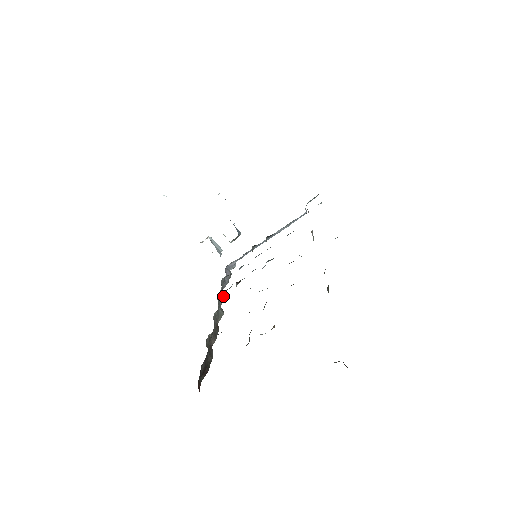
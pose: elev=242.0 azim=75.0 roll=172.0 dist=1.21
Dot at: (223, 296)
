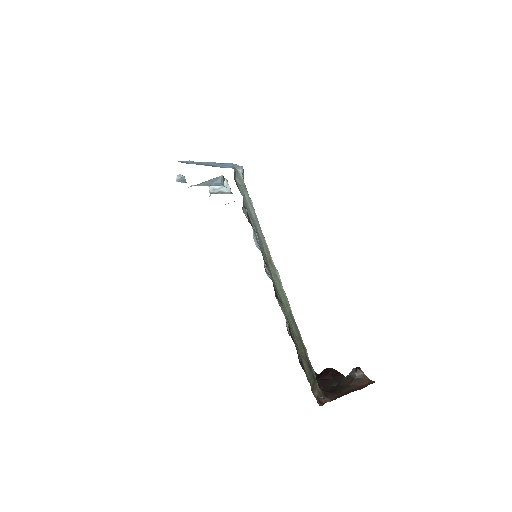
Dot at: occluded
